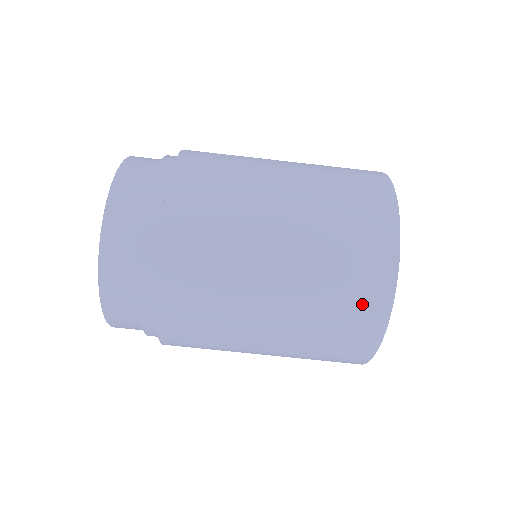
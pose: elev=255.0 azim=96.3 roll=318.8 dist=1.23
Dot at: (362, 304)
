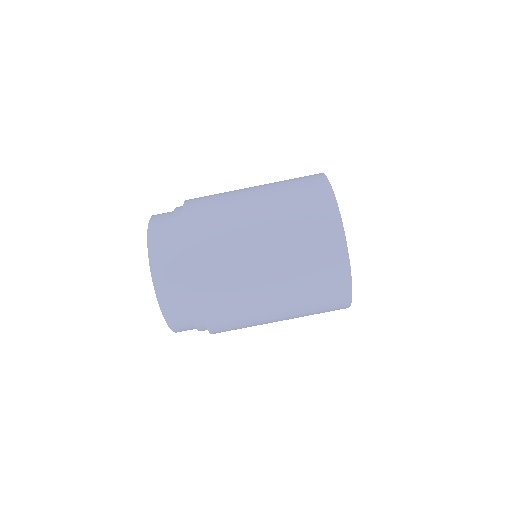
Dot at: (315, 200)
